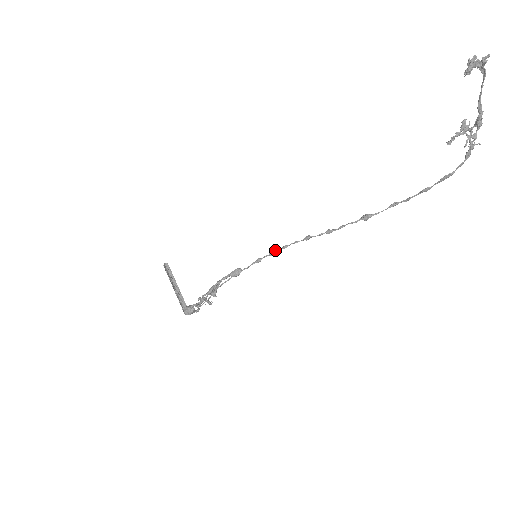
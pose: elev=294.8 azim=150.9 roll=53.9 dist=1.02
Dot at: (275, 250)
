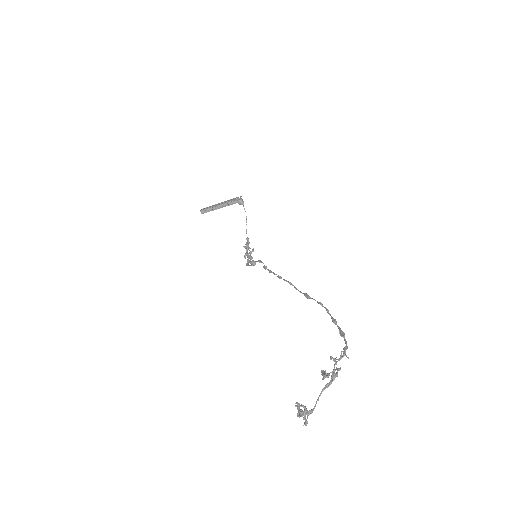
Dot at: (265, 269)
